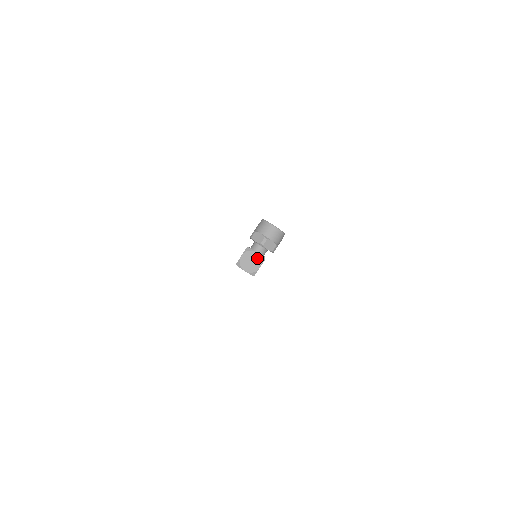
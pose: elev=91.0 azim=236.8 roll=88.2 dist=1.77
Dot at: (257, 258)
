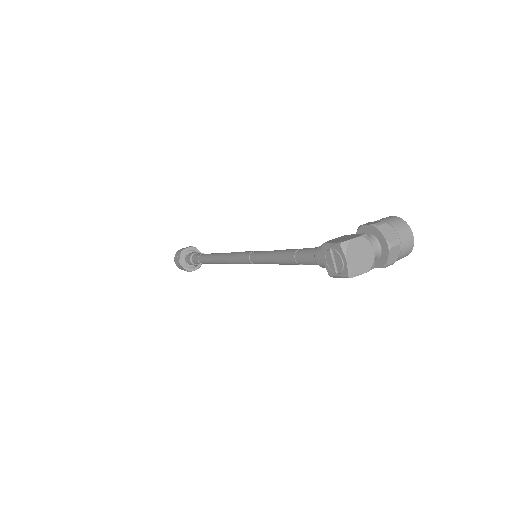
Dot at: (370, 258)
